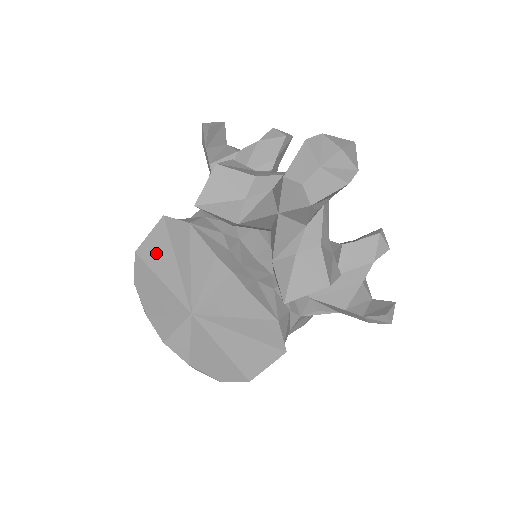
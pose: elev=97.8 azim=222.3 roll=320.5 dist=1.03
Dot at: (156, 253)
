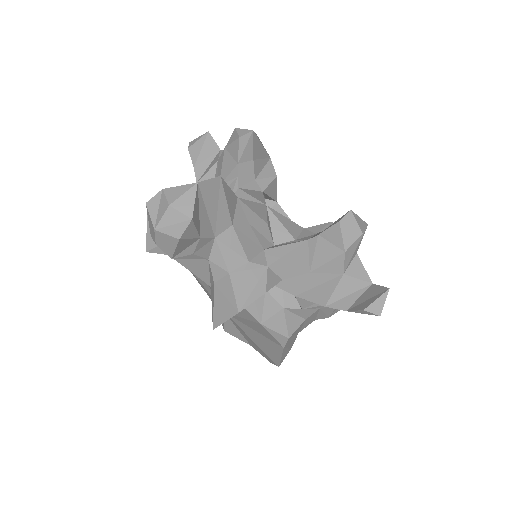
Dot at: occluded
